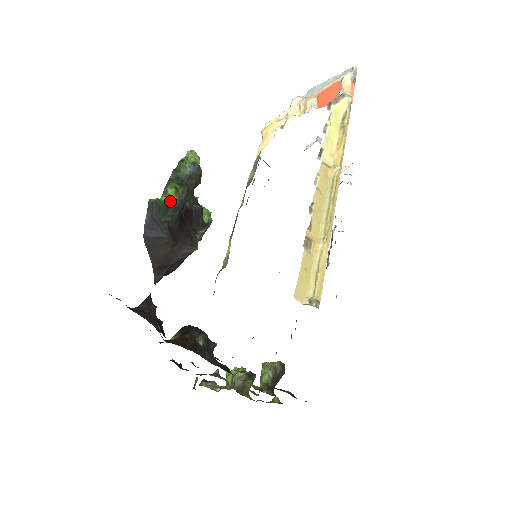
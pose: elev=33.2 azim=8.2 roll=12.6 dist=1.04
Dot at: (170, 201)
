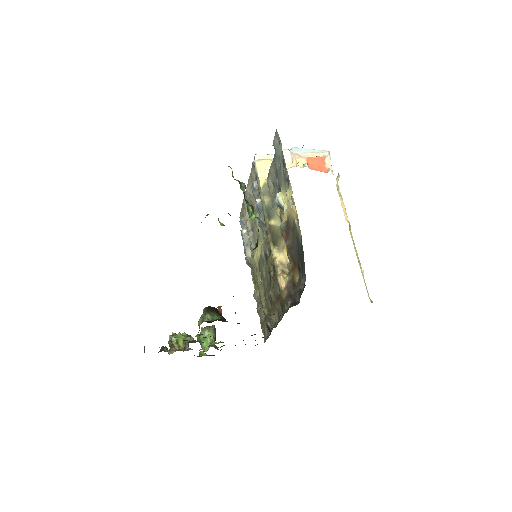
Dot at: (258, 219)
